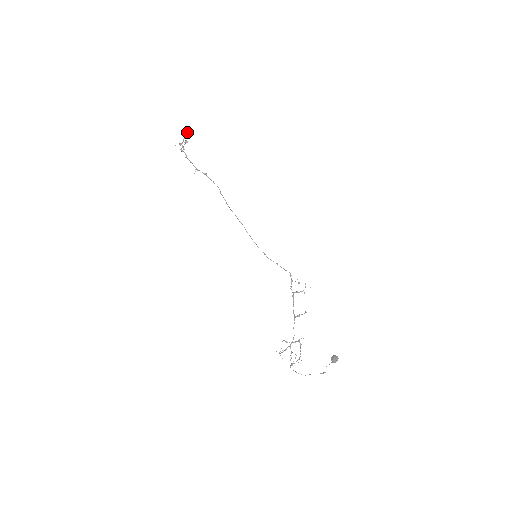
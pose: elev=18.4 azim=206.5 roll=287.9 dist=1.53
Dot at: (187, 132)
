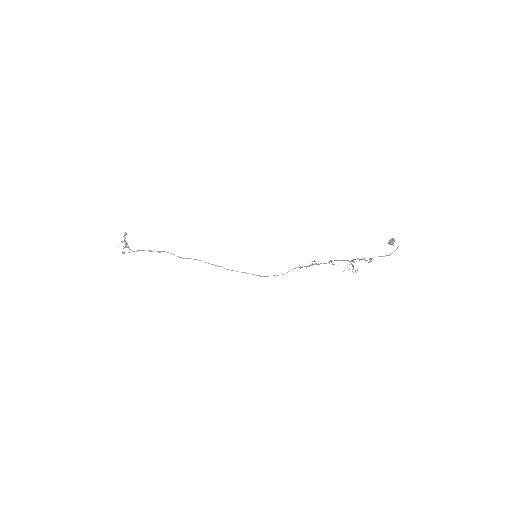
Dot at: (126, 234)
